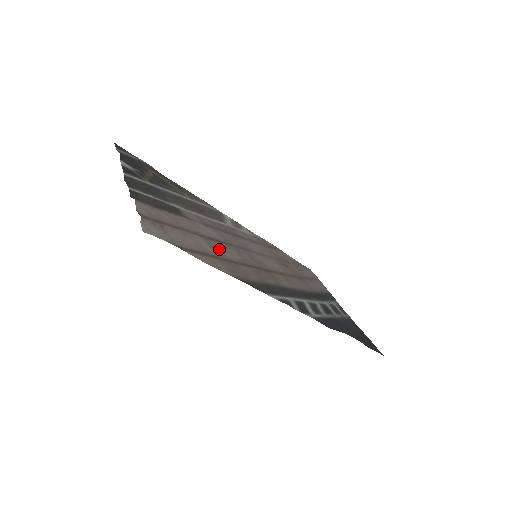
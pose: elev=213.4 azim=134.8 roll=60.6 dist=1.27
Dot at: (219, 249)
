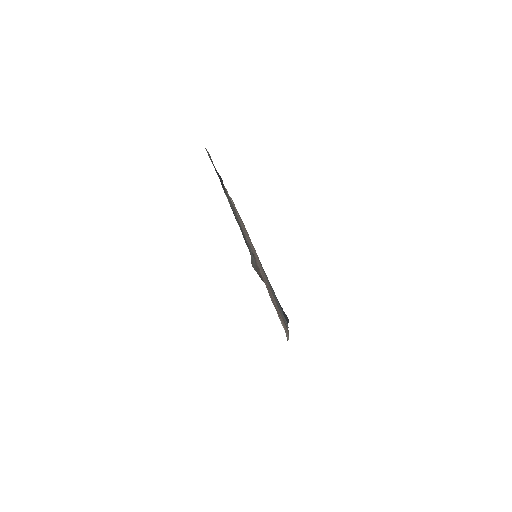
Dot at: occluded
